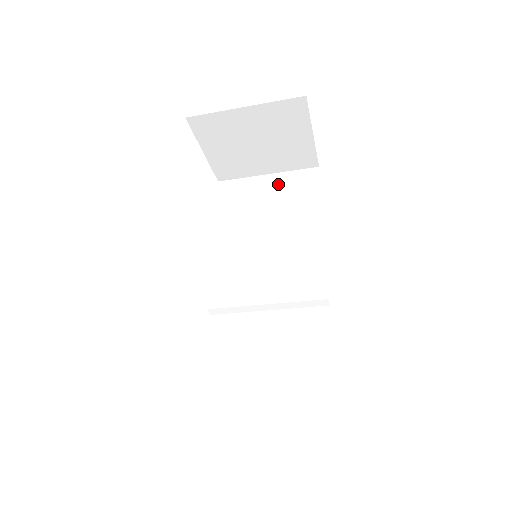
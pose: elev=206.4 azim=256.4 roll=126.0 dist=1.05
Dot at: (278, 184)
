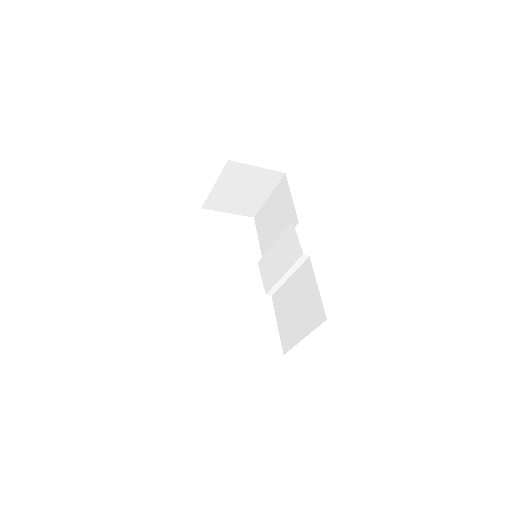
Dot at: (274, 199)
